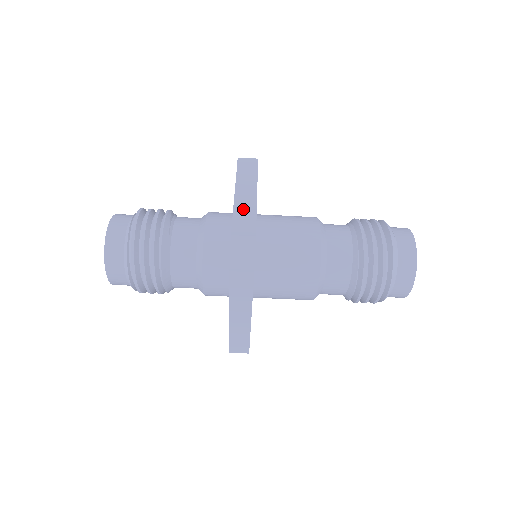
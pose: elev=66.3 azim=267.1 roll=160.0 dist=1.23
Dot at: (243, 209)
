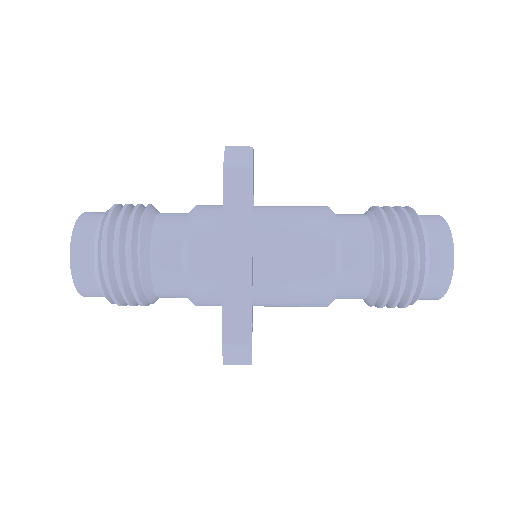
Dot at: occluded
